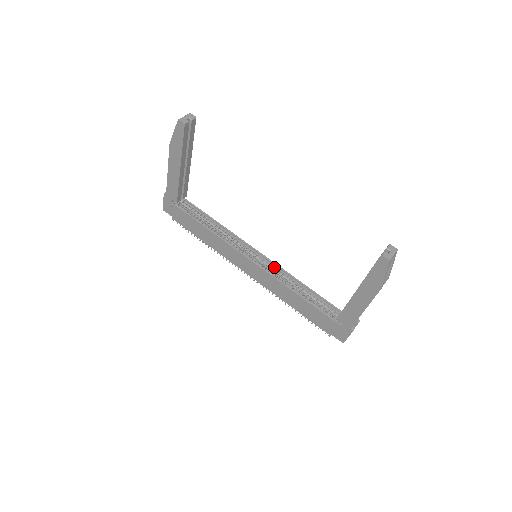
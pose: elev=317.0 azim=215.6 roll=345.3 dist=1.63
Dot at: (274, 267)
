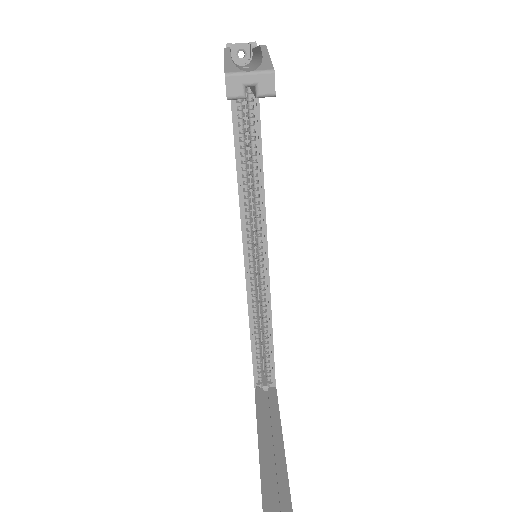
Dot at: (265, 282)
